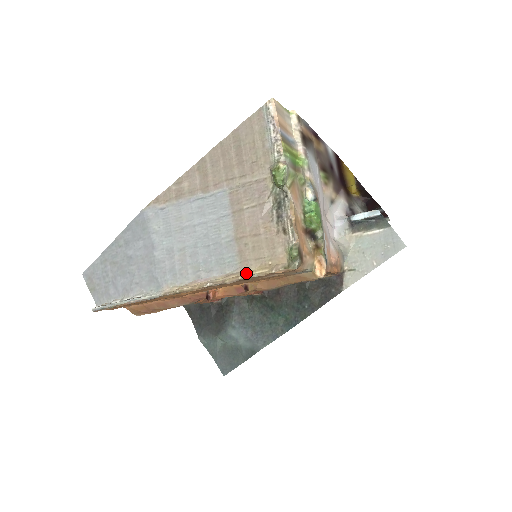
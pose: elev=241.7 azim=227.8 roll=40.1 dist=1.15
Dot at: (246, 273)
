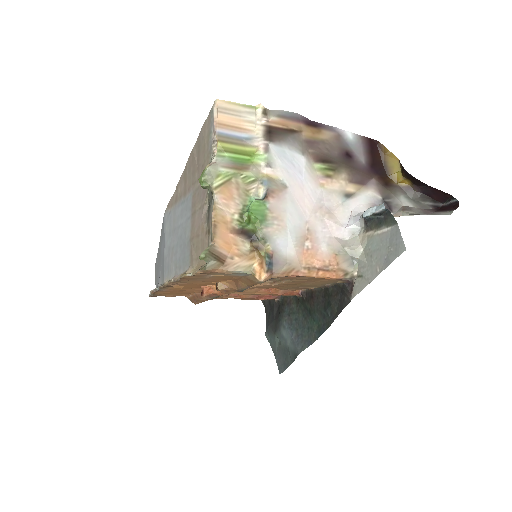
Dot at: (190, 272)
